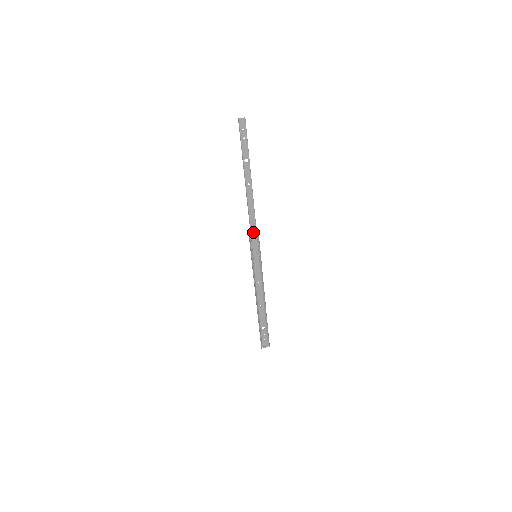
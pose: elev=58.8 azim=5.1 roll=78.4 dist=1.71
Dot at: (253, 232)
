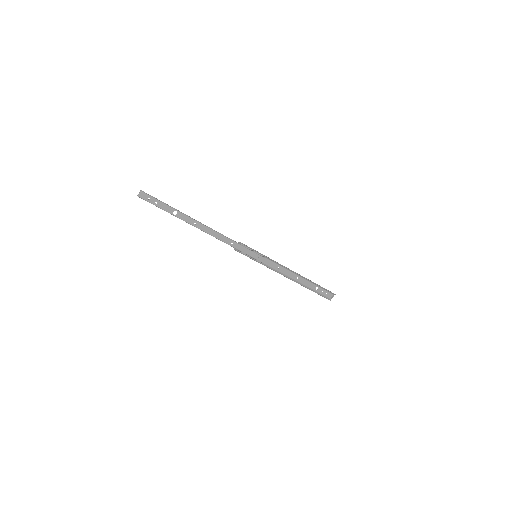
Dot at: (235, 246)
